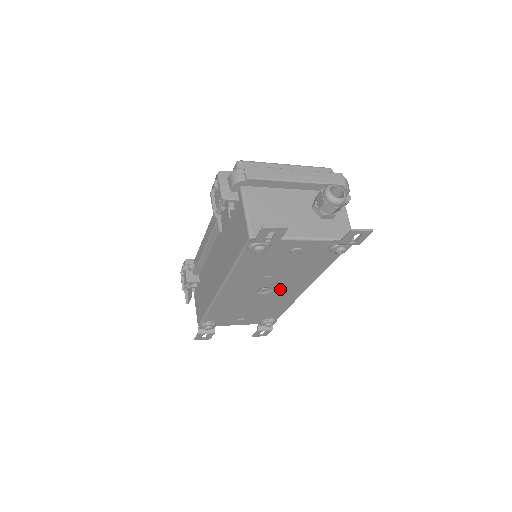
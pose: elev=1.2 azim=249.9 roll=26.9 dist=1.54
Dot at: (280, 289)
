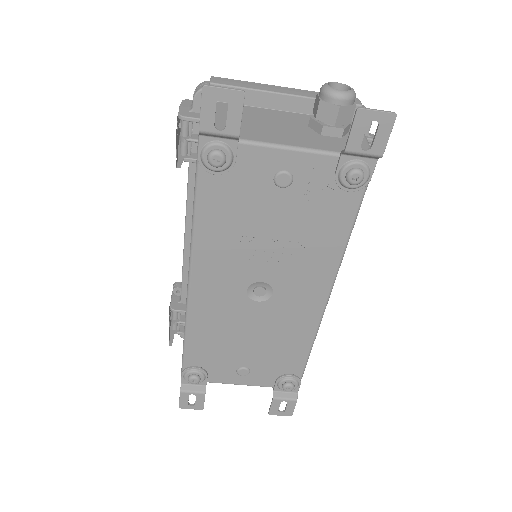
Dot at: (284, 291)
